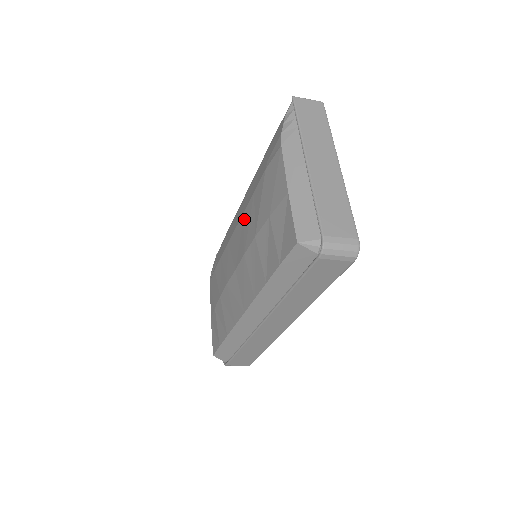
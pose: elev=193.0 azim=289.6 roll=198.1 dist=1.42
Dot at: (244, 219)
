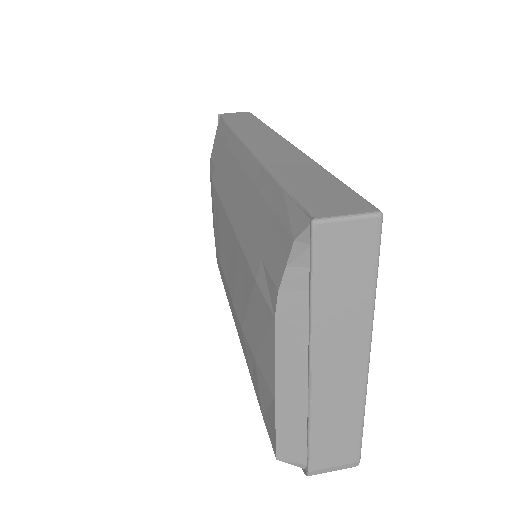
Dot at: (234, 249)
